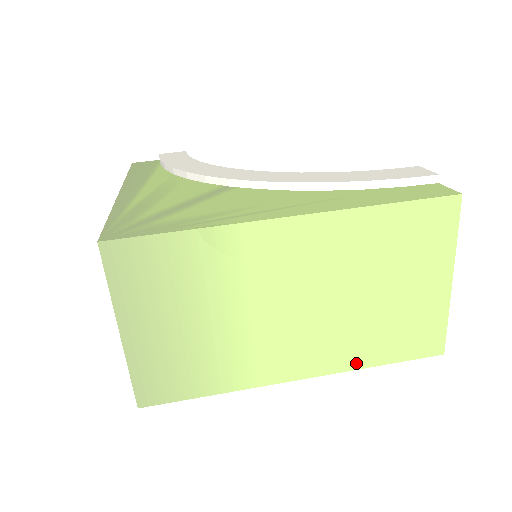
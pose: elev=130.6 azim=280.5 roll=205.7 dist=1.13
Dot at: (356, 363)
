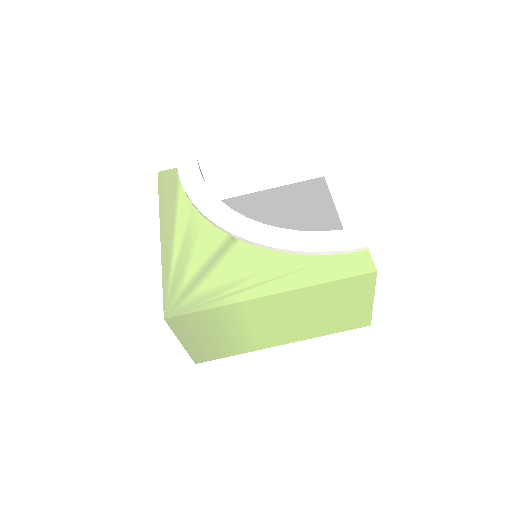
Dot at: (317, 335)
